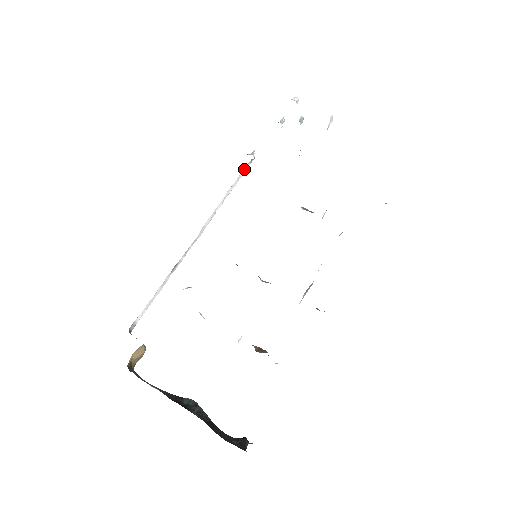
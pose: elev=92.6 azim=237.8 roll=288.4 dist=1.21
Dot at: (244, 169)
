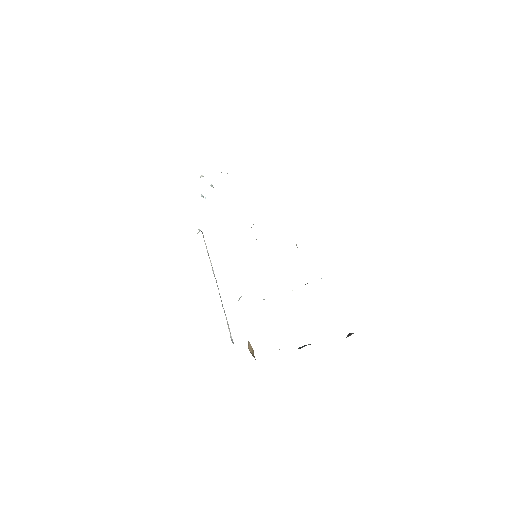
Dot at: occluded
